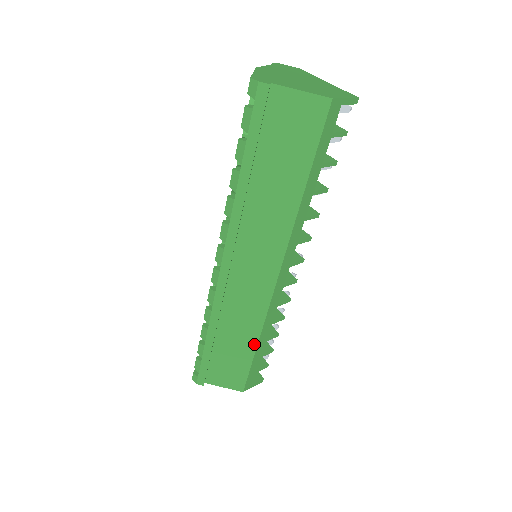
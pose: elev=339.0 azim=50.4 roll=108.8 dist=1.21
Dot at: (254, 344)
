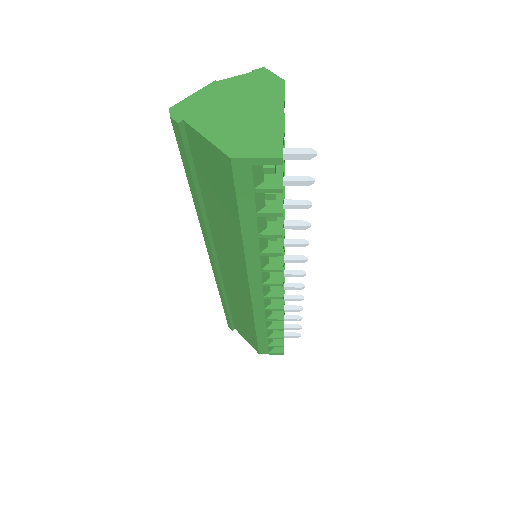
Dot at: (253, 327)
